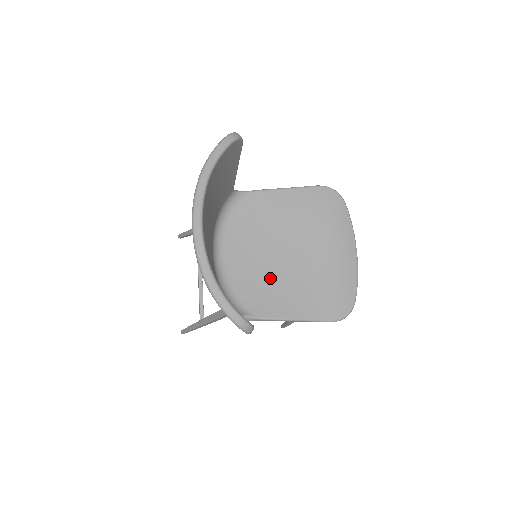
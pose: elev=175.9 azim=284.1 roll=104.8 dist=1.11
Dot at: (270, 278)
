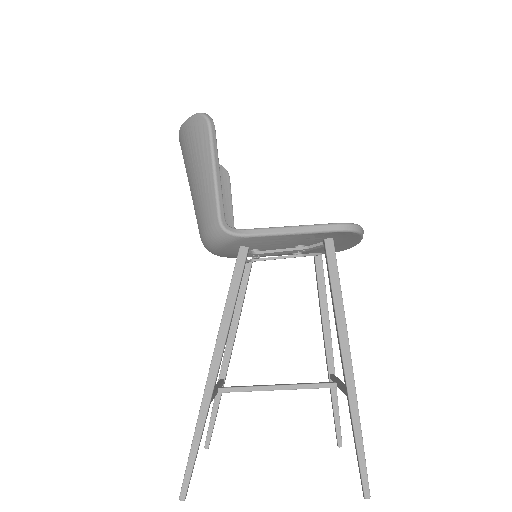
Dot at: occluded
